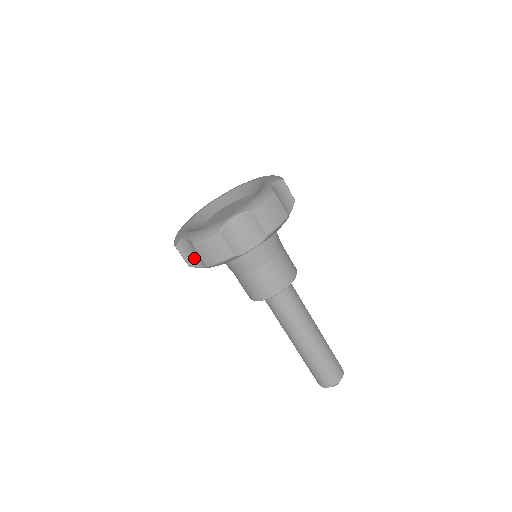
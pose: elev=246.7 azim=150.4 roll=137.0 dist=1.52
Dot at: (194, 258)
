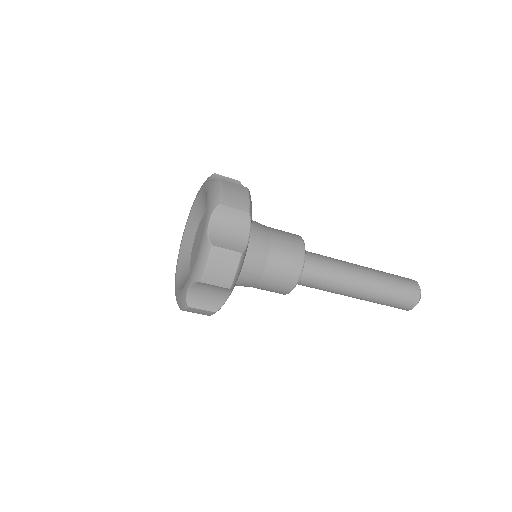
Dot at: occluded
